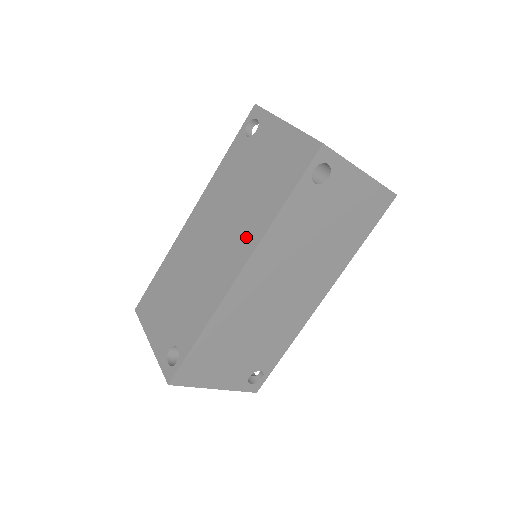
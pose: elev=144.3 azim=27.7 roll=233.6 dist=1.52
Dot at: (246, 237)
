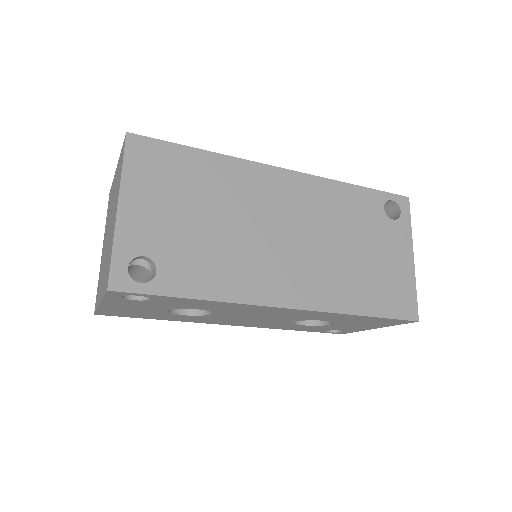
Dot at: occluded
